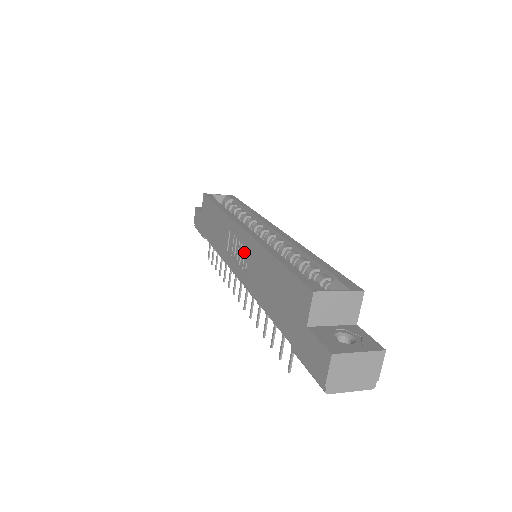
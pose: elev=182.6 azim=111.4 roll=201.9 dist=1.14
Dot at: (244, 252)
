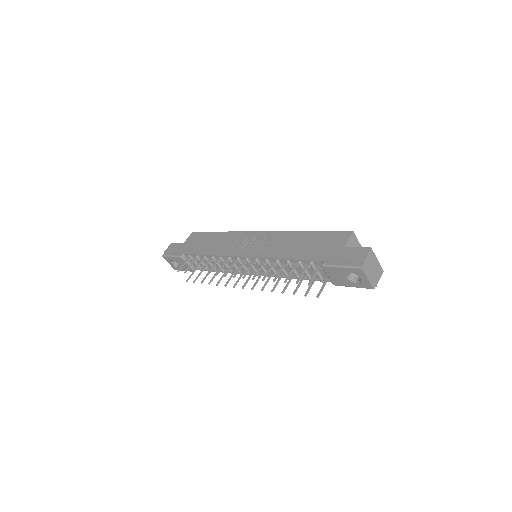
Dot at: (262, 241)
